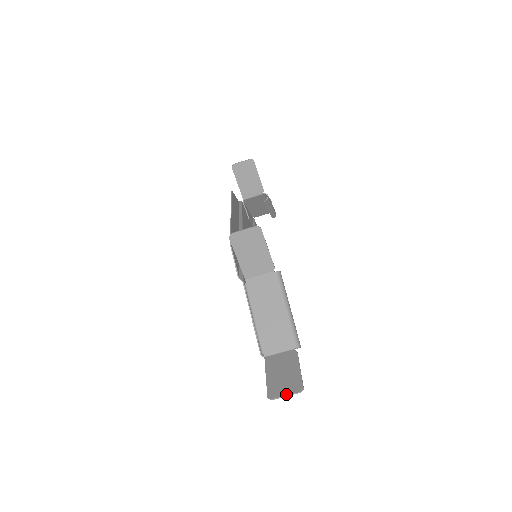
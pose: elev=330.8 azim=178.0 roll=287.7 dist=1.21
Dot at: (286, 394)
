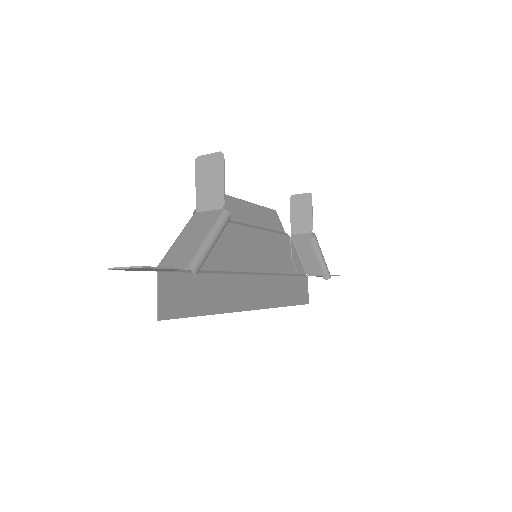
Dot at: occluded
